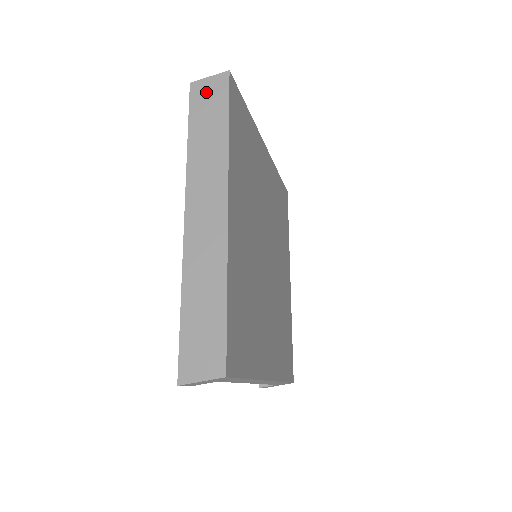
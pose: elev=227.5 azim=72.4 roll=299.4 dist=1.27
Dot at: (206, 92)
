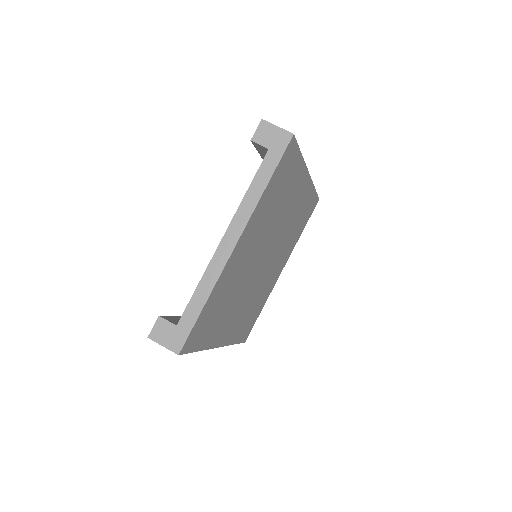
Dot at: occluded
